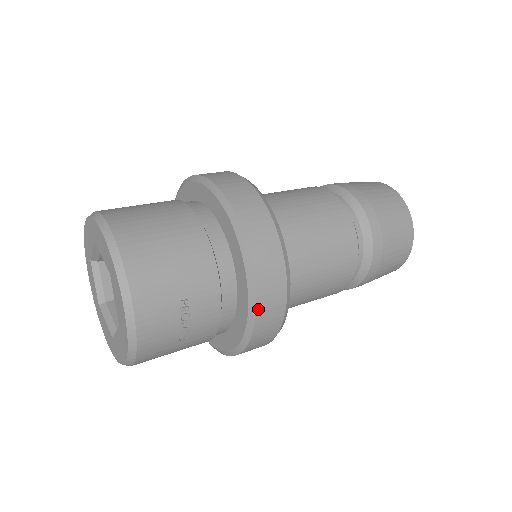
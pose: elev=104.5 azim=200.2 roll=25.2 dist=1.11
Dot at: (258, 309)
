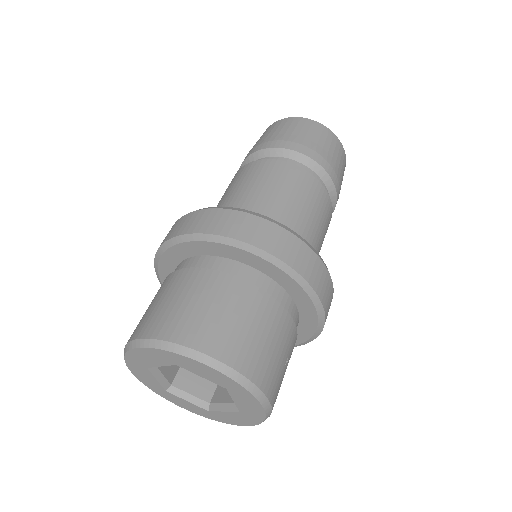
Dot at: occluded
